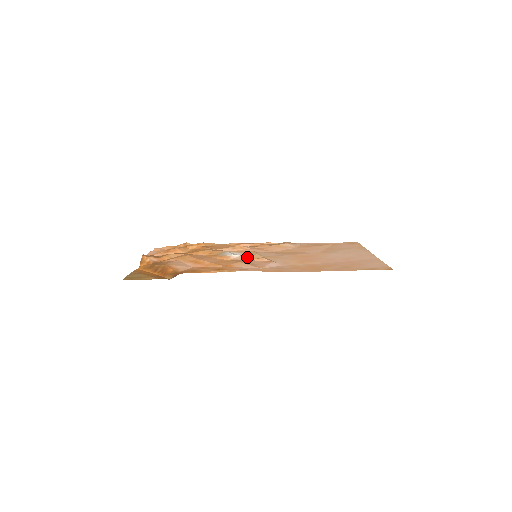
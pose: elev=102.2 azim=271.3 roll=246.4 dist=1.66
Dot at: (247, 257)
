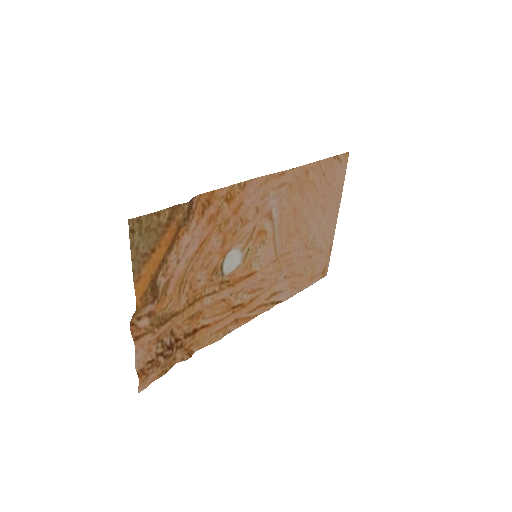
Dot at: (248, 245)
